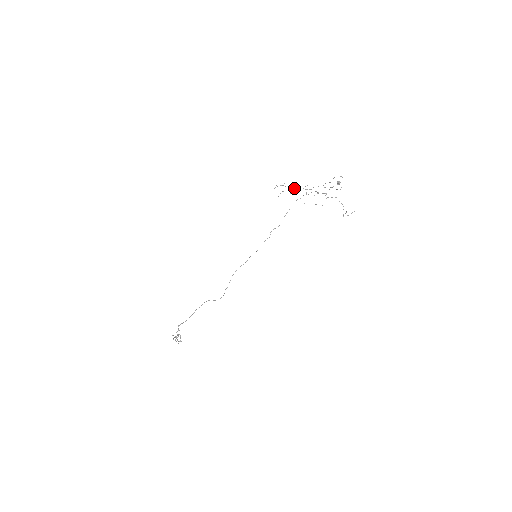
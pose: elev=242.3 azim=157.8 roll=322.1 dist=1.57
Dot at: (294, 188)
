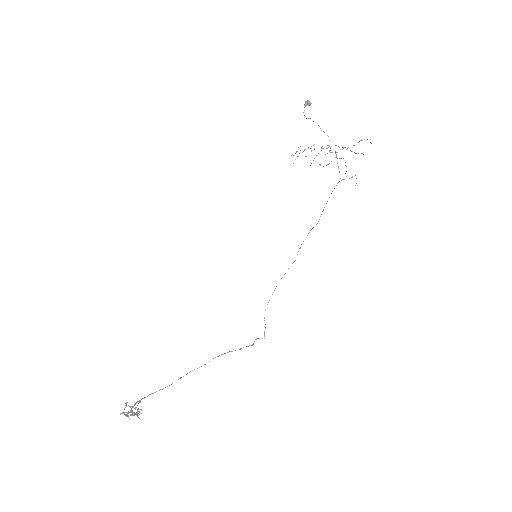
Dot at: occluded
